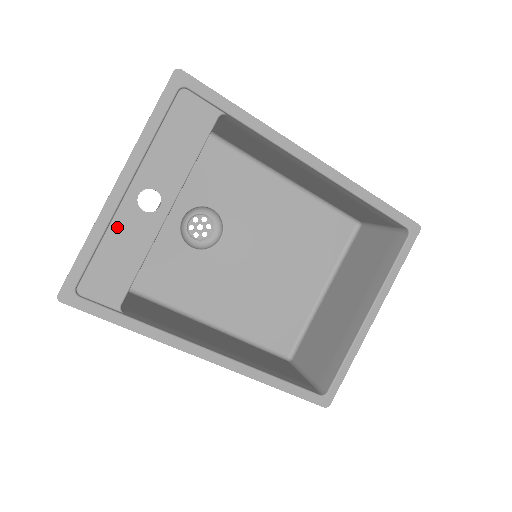
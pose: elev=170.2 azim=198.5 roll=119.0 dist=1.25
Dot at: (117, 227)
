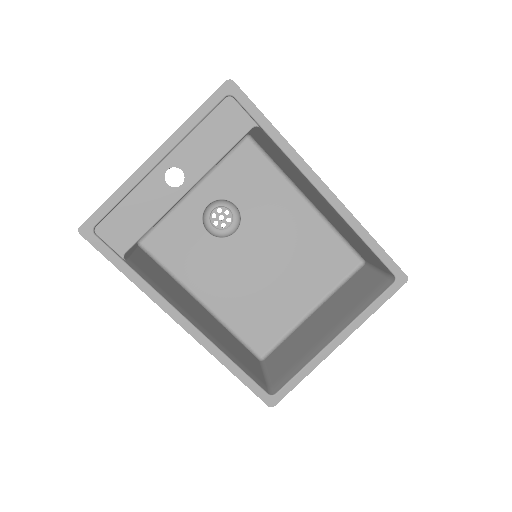
Dot at: (142, 190)
